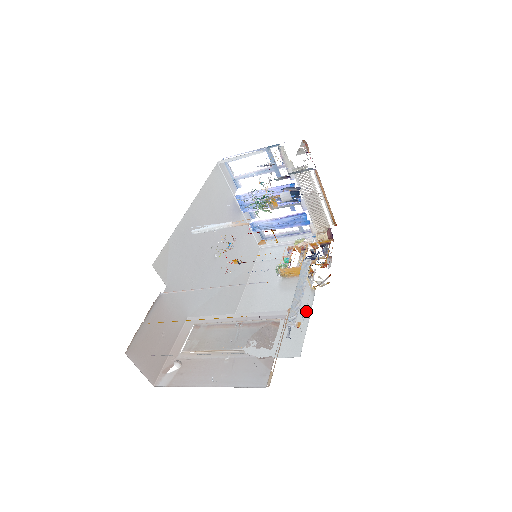
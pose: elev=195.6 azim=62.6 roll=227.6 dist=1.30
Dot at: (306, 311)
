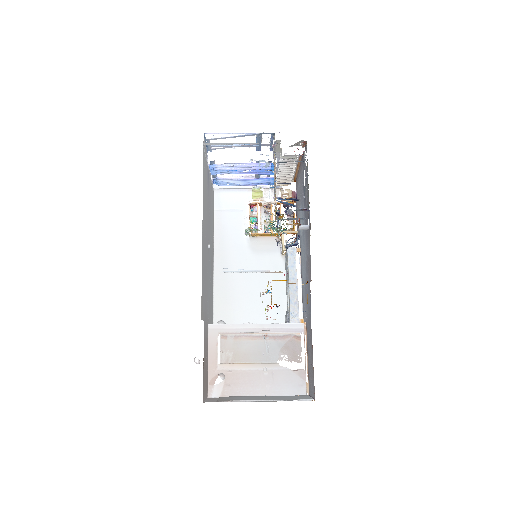
Dot at: (282, 279)
